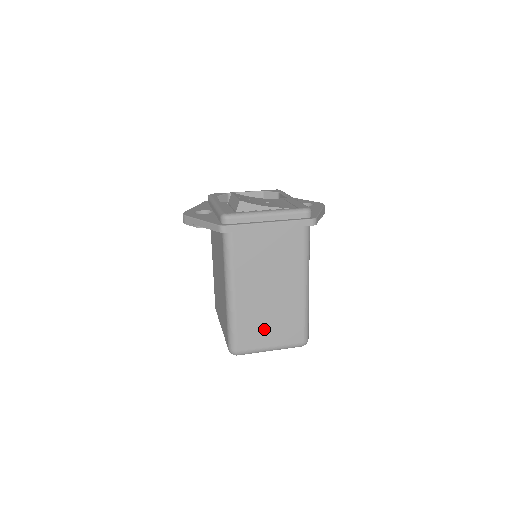
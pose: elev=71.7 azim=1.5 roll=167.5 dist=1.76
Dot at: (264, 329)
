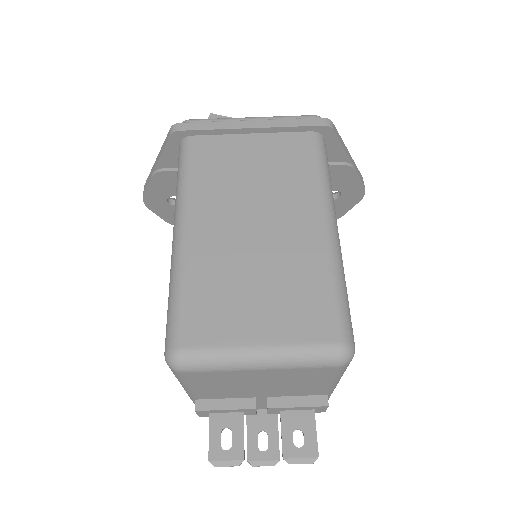
Dot at: (243, 301)
